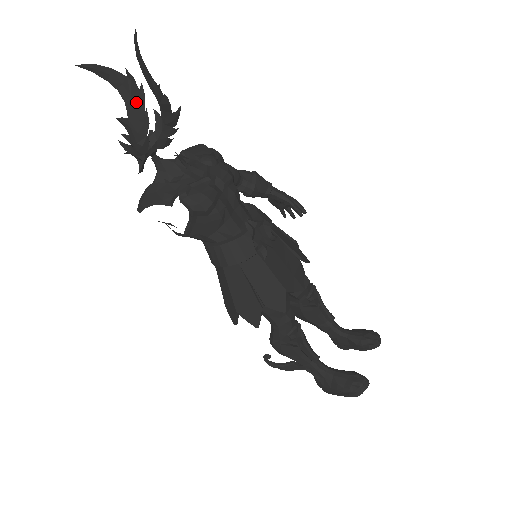
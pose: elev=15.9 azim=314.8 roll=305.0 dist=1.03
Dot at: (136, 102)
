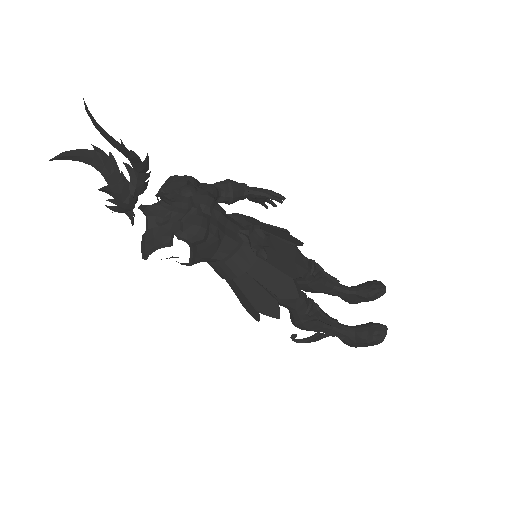
Dot at: (111, 169)
